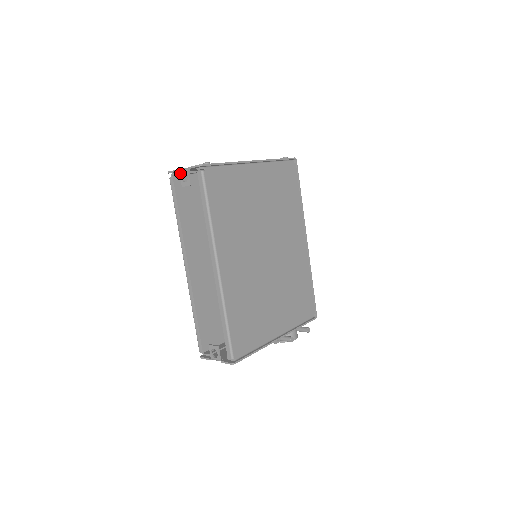
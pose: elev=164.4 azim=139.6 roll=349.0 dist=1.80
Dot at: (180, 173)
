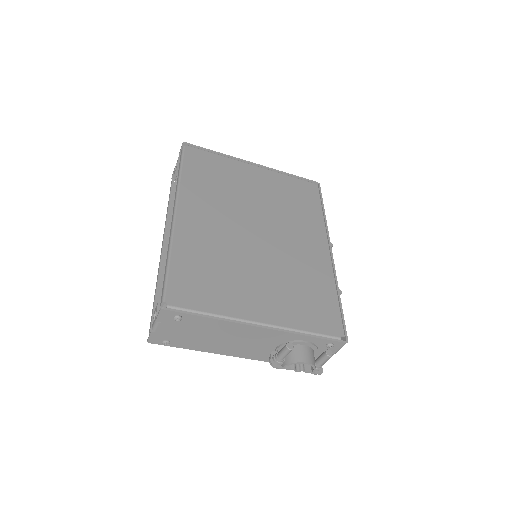
Dot at: (175, 167)
